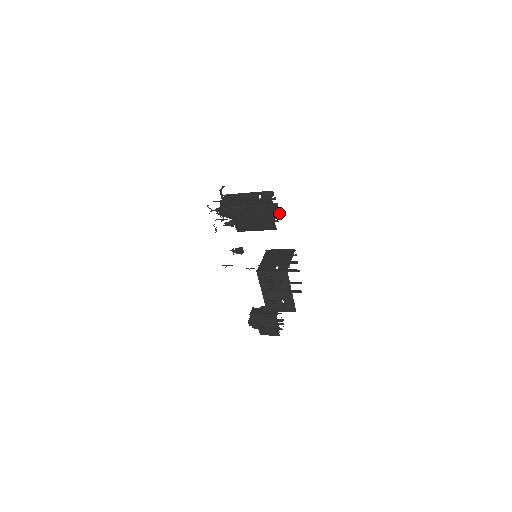
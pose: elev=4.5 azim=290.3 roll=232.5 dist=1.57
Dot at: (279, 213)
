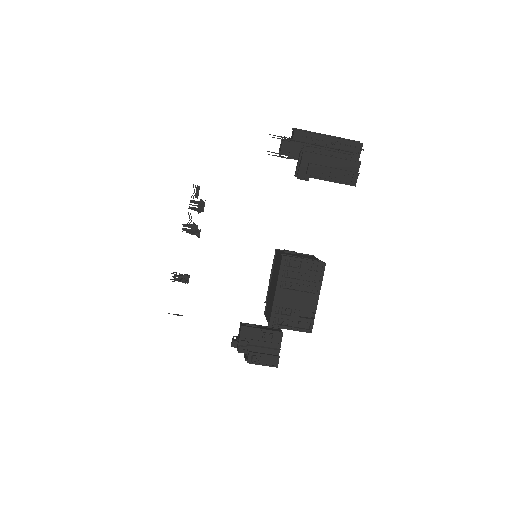
Dot at: occluded
